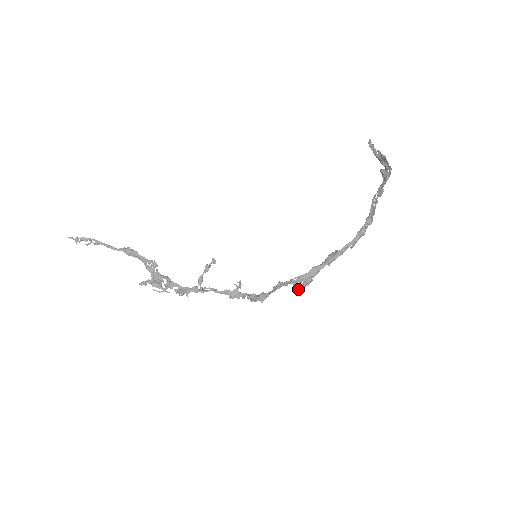
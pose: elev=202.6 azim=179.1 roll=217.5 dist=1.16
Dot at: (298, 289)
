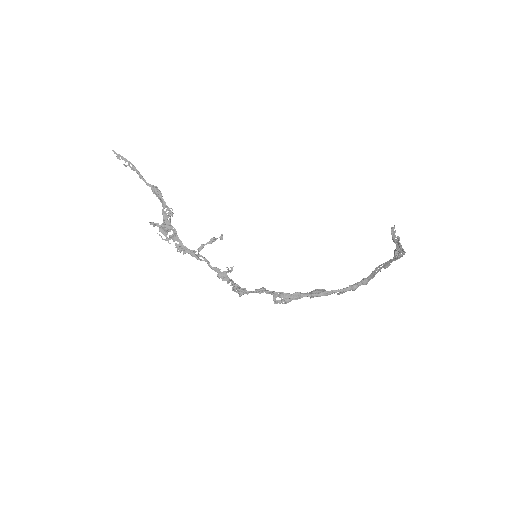
Dot at: (275, 302)
